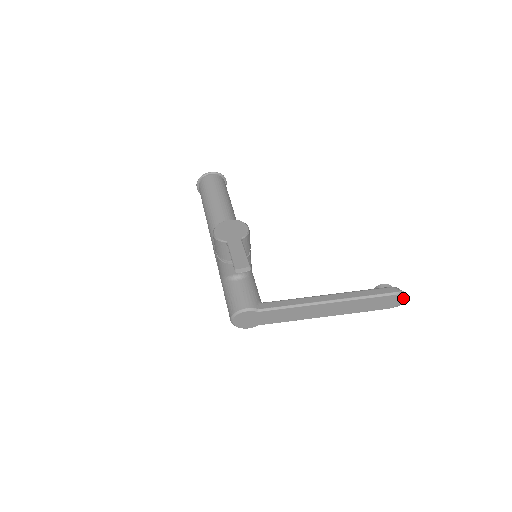
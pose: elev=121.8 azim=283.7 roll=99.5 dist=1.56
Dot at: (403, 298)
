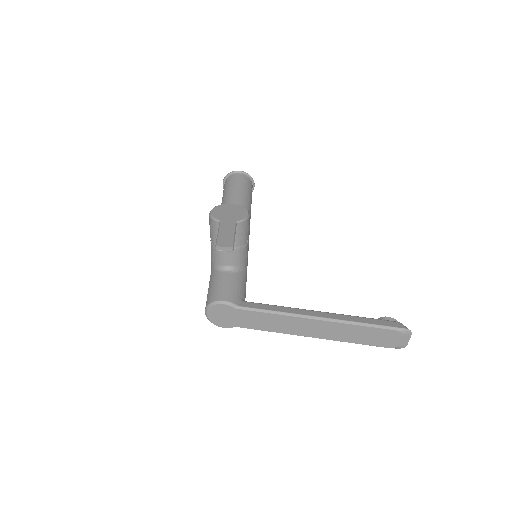
Dot at: (408, 338)
